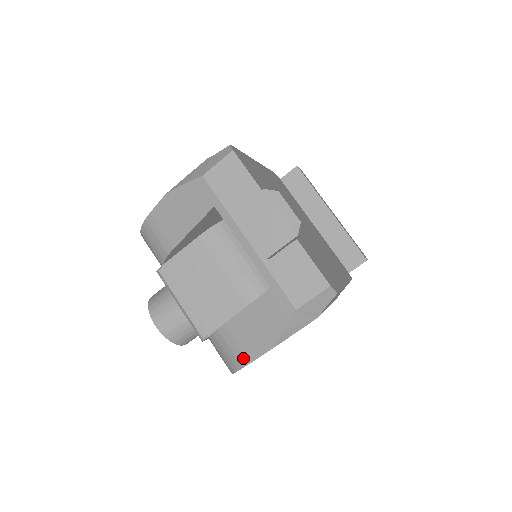
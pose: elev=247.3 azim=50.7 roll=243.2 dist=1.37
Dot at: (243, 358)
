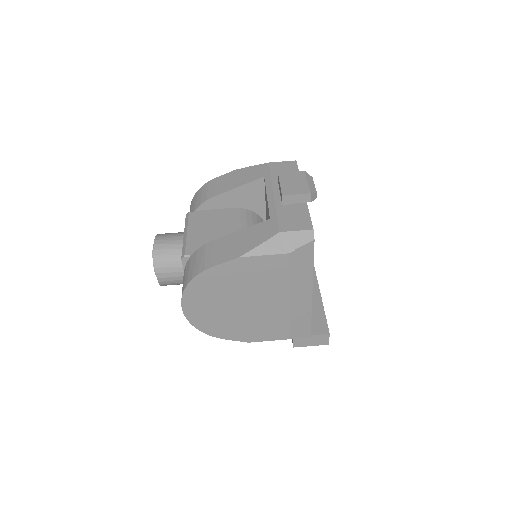
Dot at: (210, 263)
